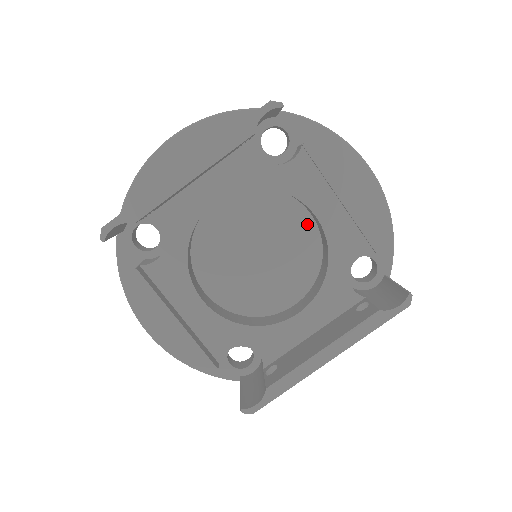
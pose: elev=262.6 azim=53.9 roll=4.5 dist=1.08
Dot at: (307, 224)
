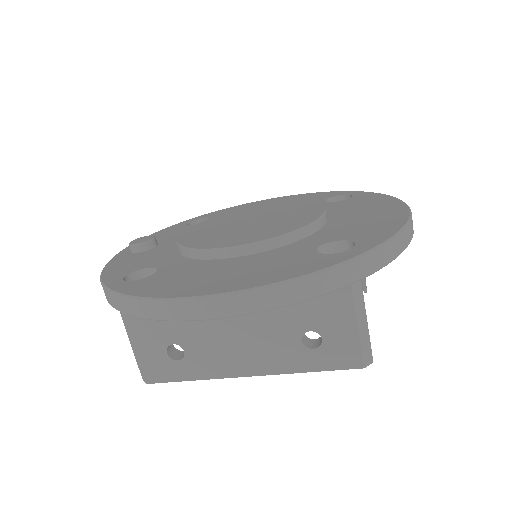
Dot at: occluded
